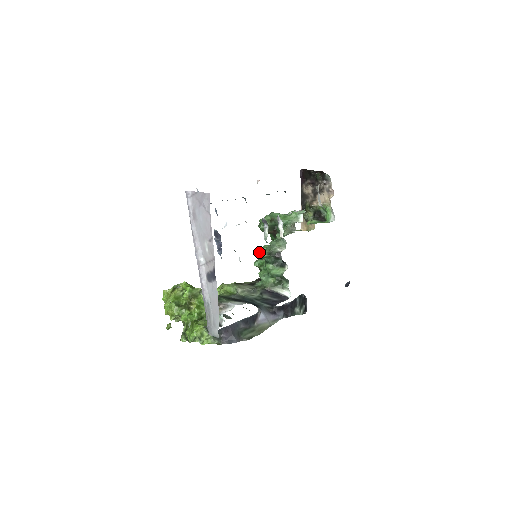
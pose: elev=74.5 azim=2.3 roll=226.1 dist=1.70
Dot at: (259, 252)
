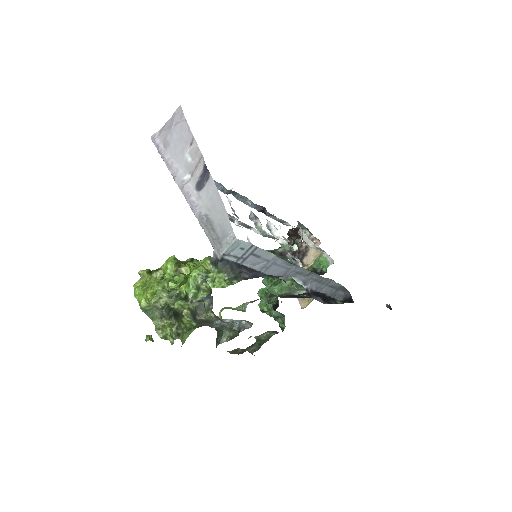
Dot at: (259, 306)
